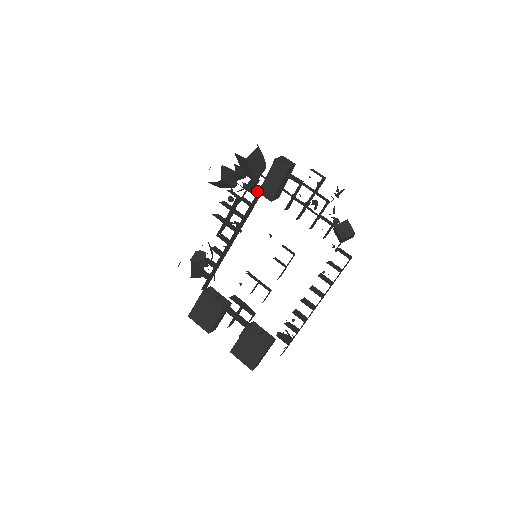
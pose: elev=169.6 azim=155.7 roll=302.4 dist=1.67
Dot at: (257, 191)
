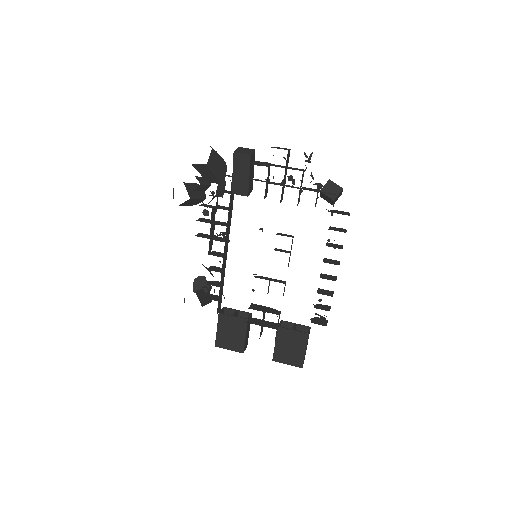
Dot at: (229, 193)
